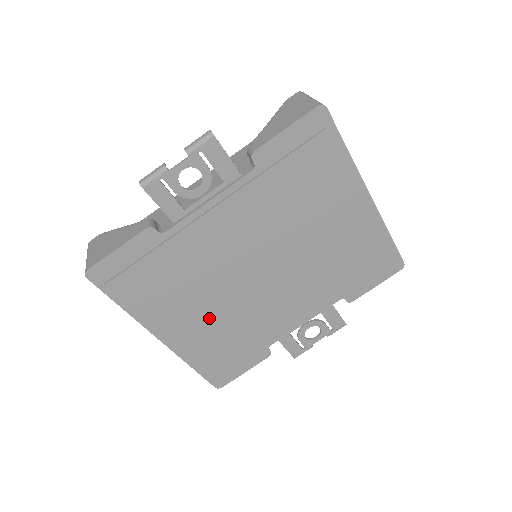
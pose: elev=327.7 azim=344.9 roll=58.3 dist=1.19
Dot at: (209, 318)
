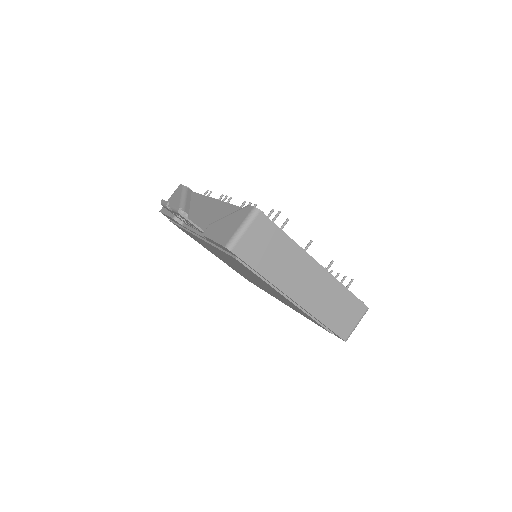
Dot at: occluded
